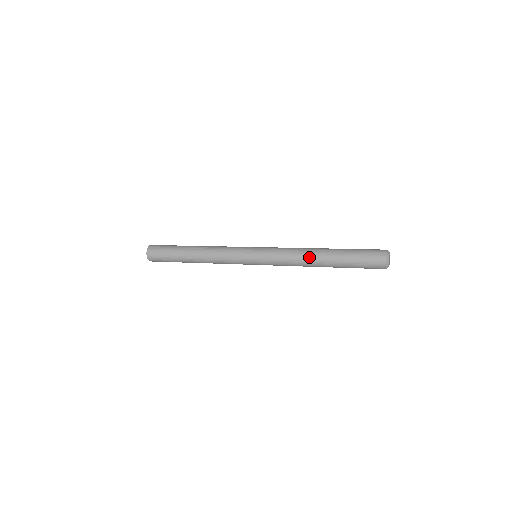
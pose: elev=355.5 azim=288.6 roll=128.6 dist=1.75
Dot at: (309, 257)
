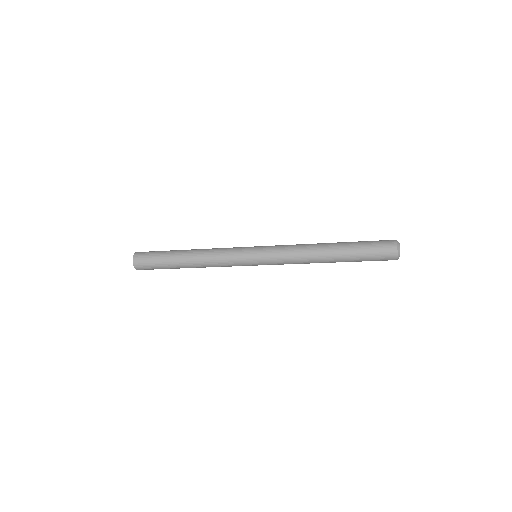
Dot at: (315, 250)
